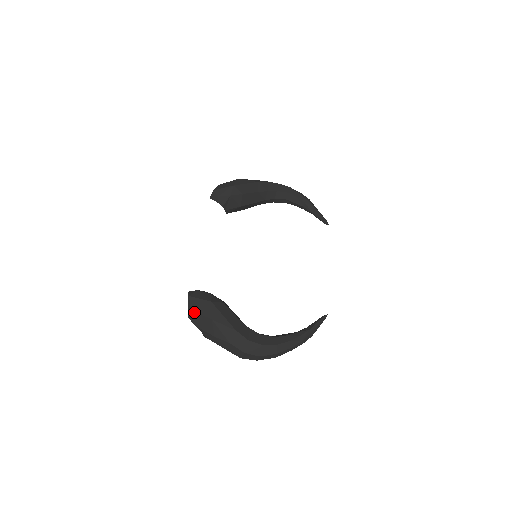
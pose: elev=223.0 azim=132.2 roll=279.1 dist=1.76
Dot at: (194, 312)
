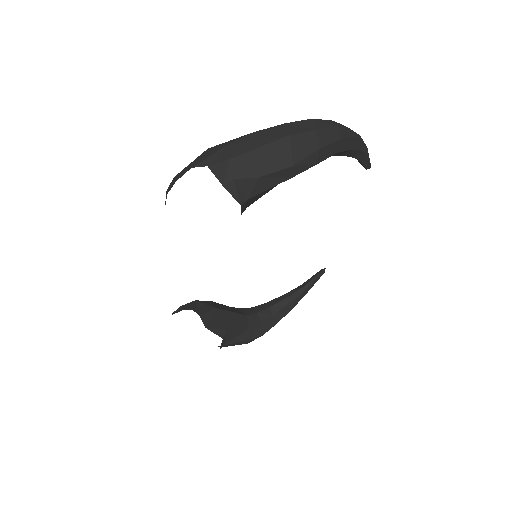
Dot at: (180, 172)
